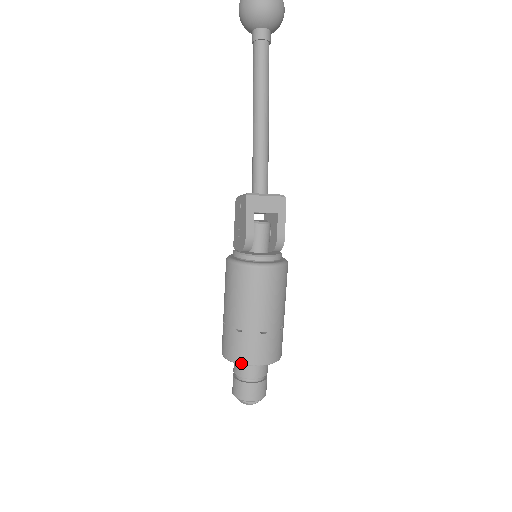
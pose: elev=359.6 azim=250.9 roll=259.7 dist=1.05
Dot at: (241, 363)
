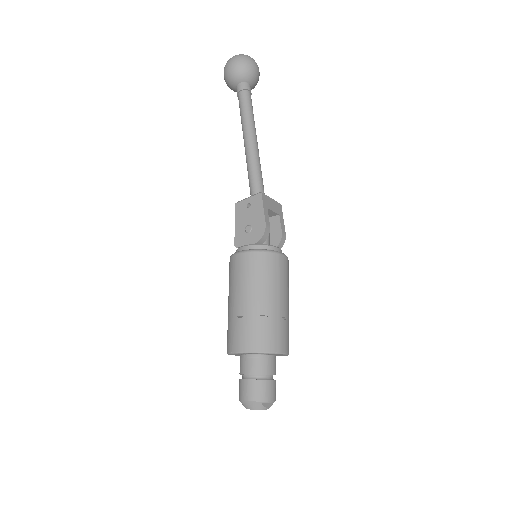
Dot at: (268, 351)
